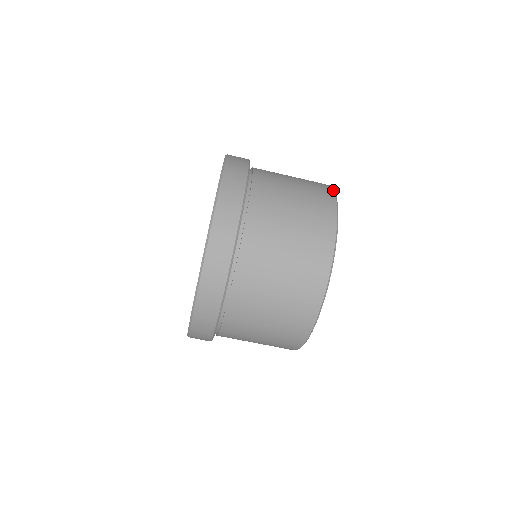
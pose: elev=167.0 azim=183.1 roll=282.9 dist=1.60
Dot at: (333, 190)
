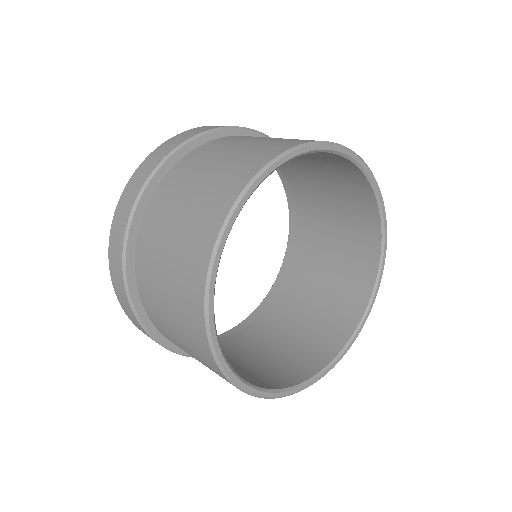
Dot at: (294, 146)
